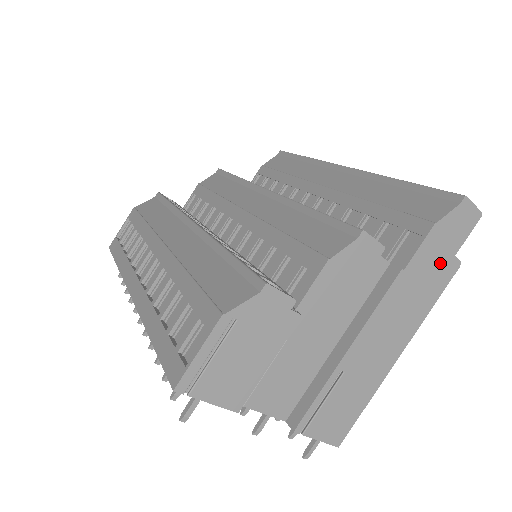
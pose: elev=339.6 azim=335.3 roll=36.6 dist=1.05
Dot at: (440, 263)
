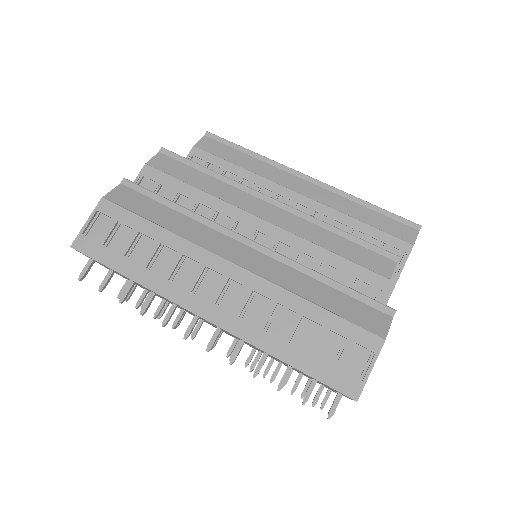
Dot at: occluded
